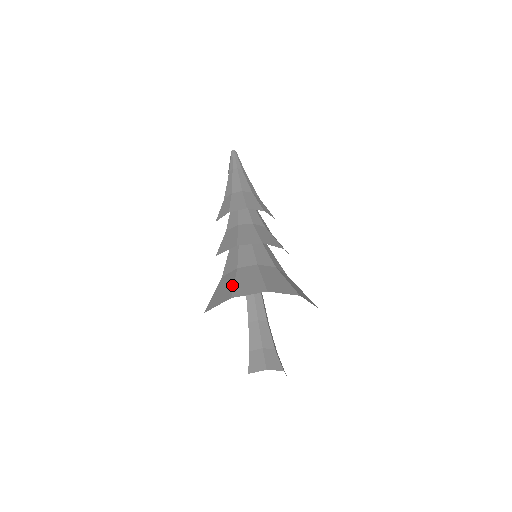
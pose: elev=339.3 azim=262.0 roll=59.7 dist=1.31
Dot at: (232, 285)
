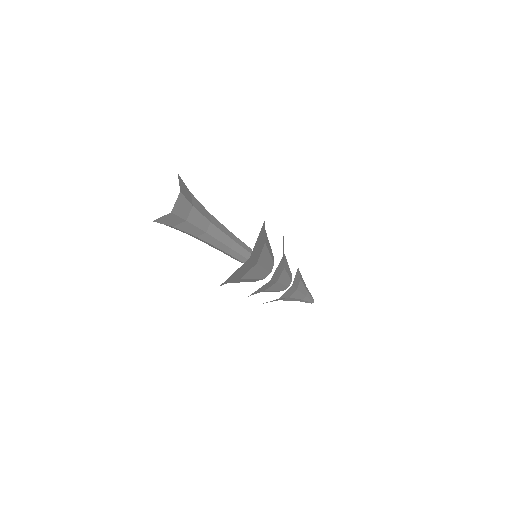
Dot at: occluded
